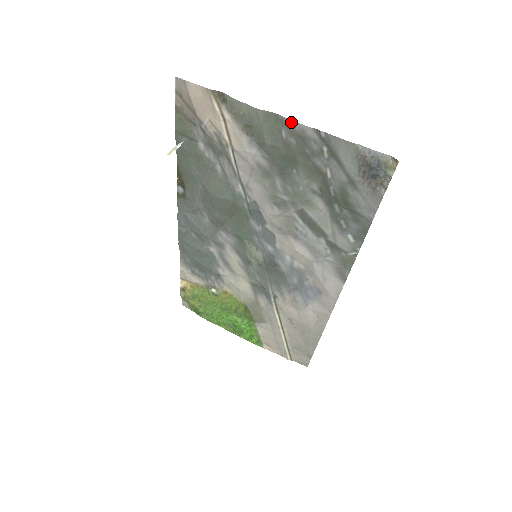
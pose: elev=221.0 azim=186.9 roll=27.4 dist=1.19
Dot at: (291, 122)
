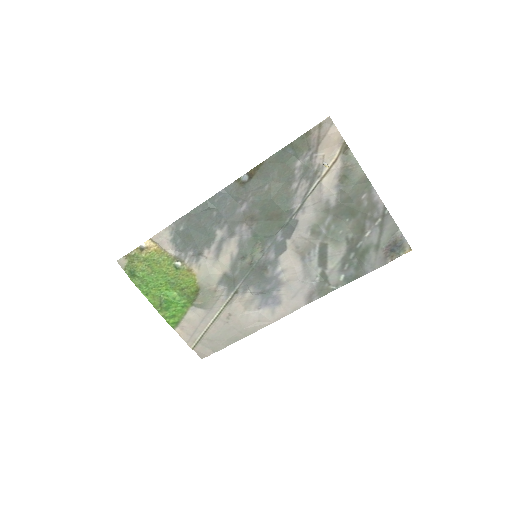
Dot at: (376, 193)
